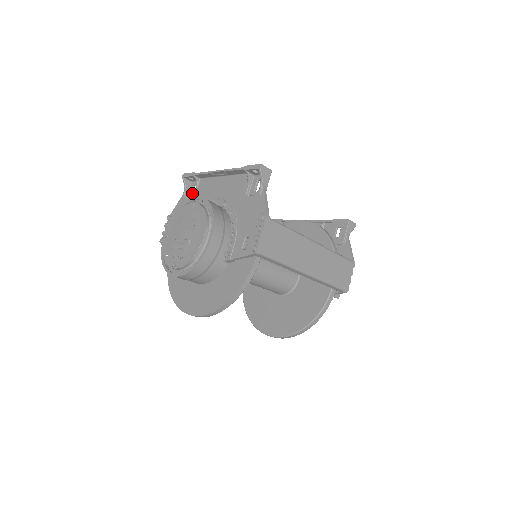
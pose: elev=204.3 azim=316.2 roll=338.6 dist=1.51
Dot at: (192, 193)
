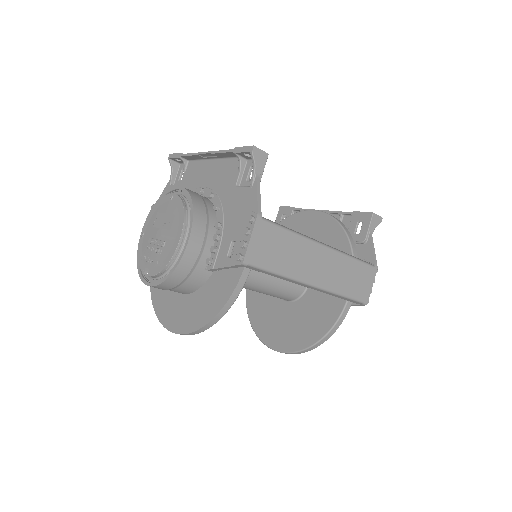
Dot at: (180, 178)
